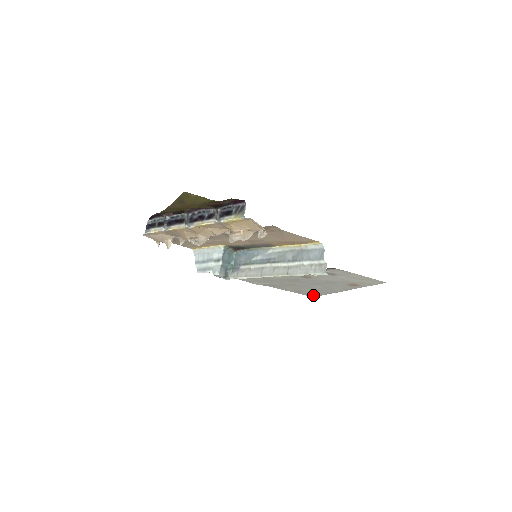
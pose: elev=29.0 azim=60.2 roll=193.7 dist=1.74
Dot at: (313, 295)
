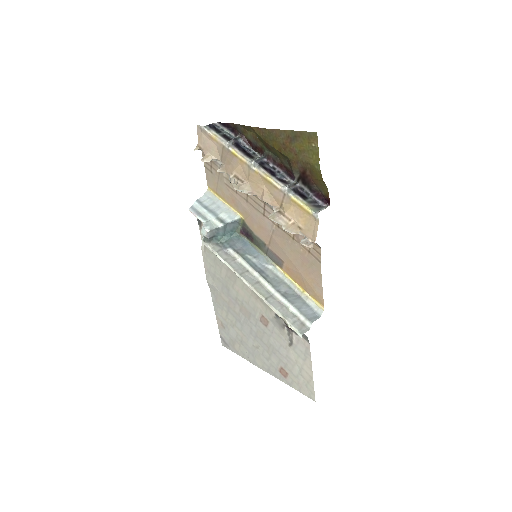
Dot at: (226, 343)
